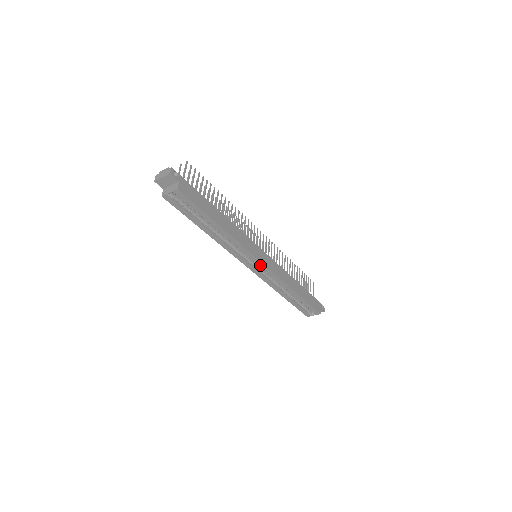
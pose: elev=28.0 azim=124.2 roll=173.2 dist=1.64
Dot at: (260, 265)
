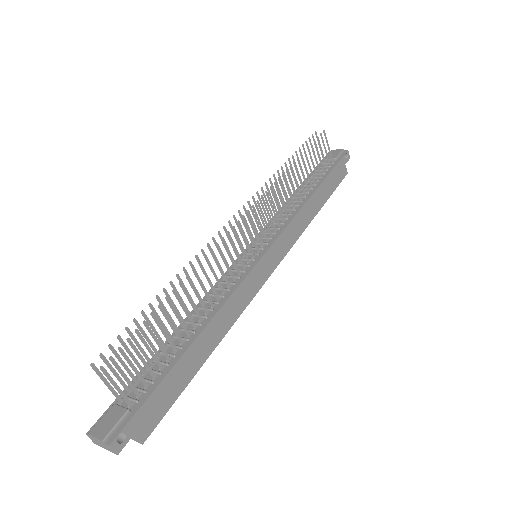
Dot at: occluded
